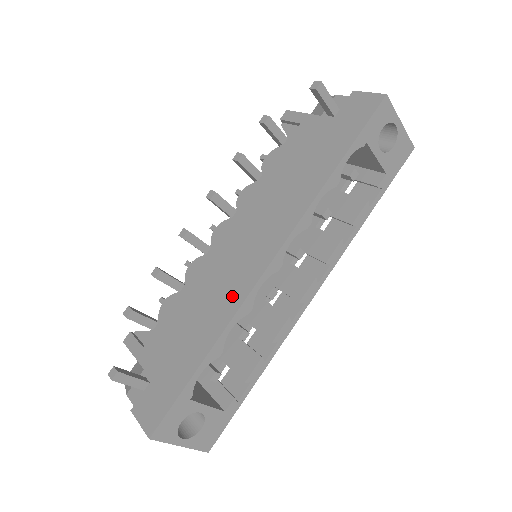
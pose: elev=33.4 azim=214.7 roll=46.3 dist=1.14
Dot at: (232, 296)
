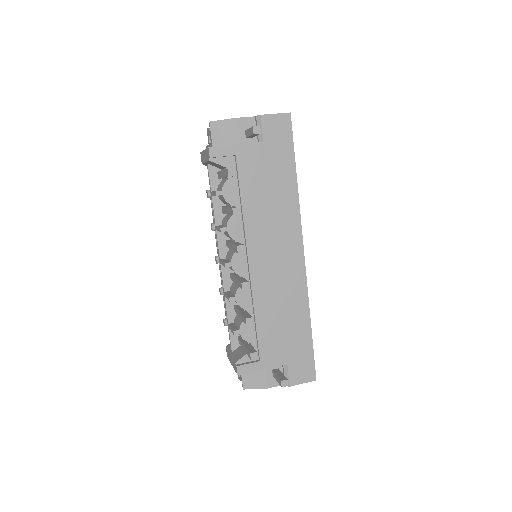
Dot at: (297, 288)
